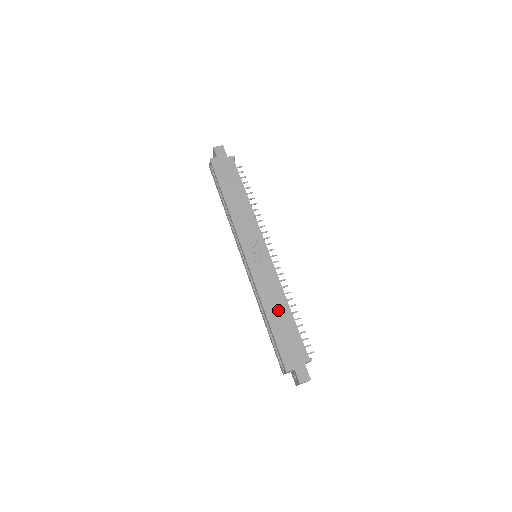
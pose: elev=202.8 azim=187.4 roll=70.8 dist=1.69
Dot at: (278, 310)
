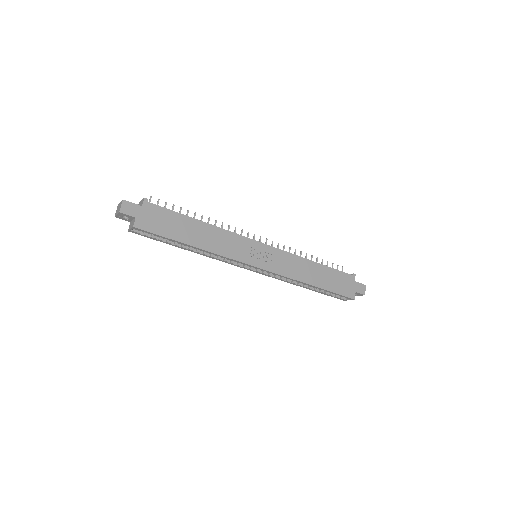
Dot at: (313, 273)
